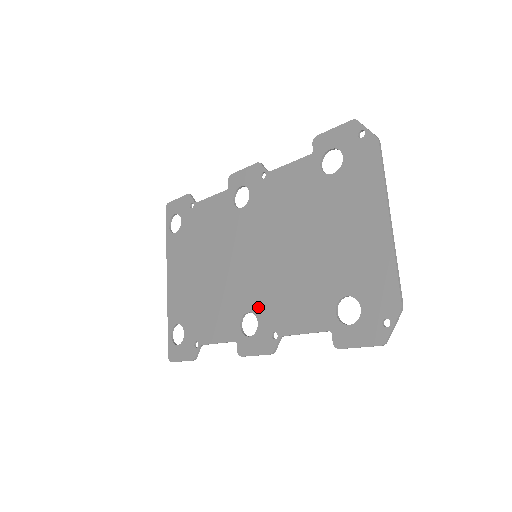
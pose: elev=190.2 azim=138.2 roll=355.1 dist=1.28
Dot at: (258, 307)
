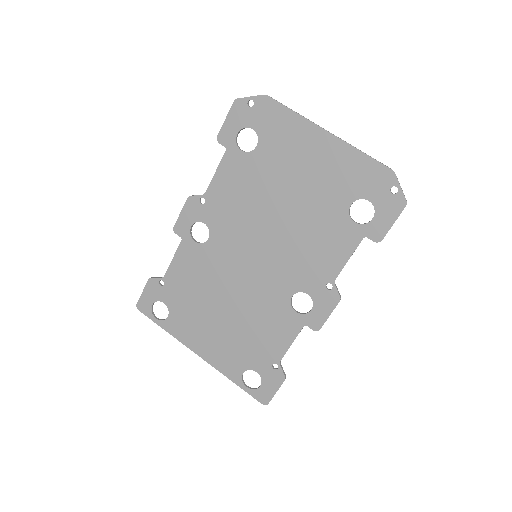
Dot at: (296, 284)
